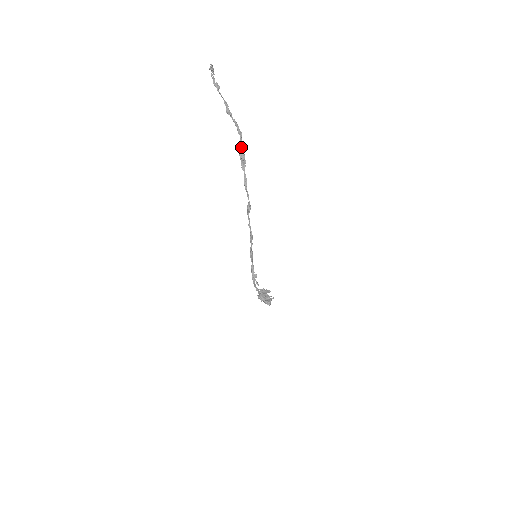
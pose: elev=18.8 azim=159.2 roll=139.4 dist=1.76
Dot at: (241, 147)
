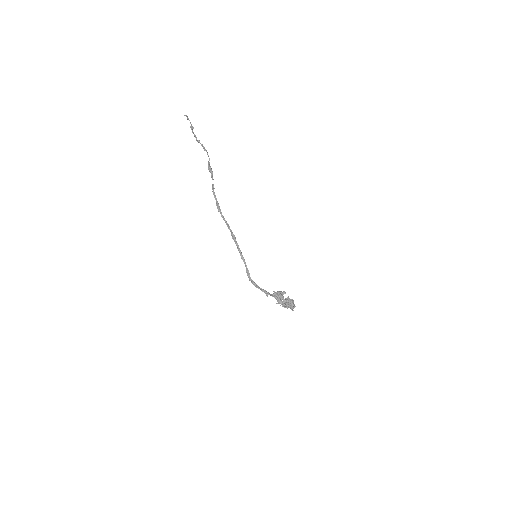
Dot at: (208, 162)
